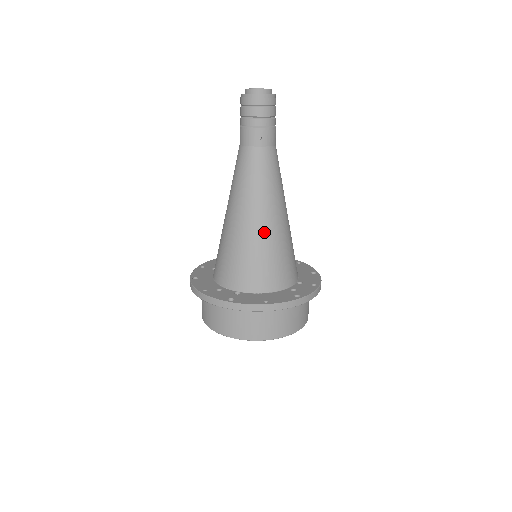
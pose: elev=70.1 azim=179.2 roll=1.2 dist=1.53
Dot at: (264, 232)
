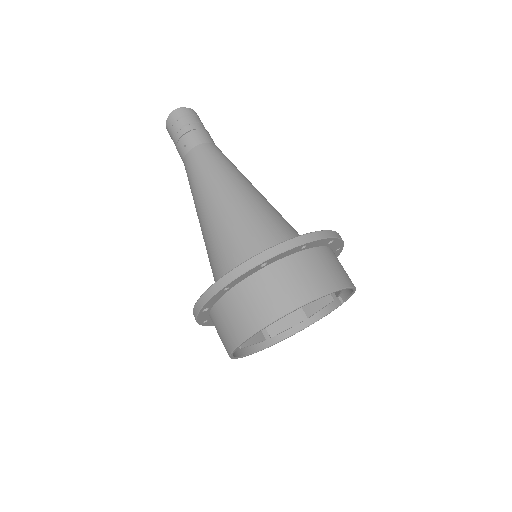
Dot at: (216, 218)
